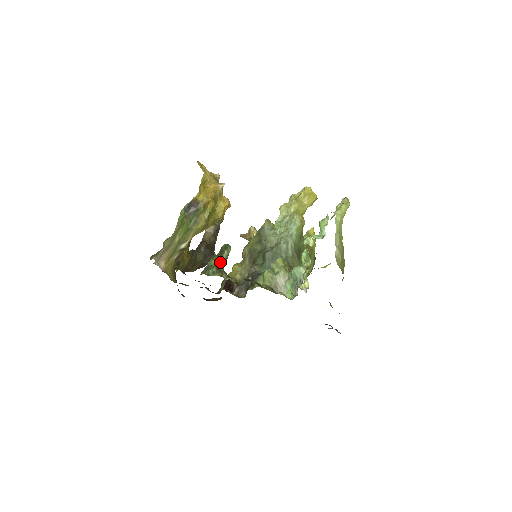
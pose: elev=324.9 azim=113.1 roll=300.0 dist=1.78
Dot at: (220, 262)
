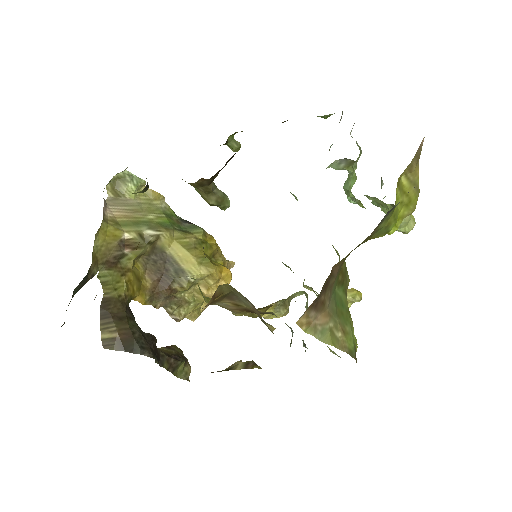
Dot at: occluded
